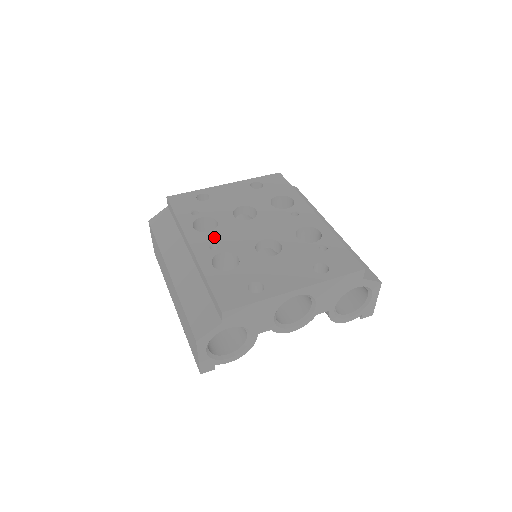
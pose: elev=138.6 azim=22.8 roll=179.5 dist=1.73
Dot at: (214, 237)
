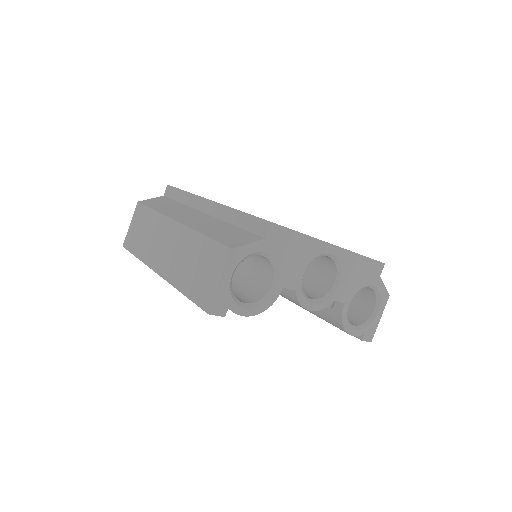
Dot at: occluded
